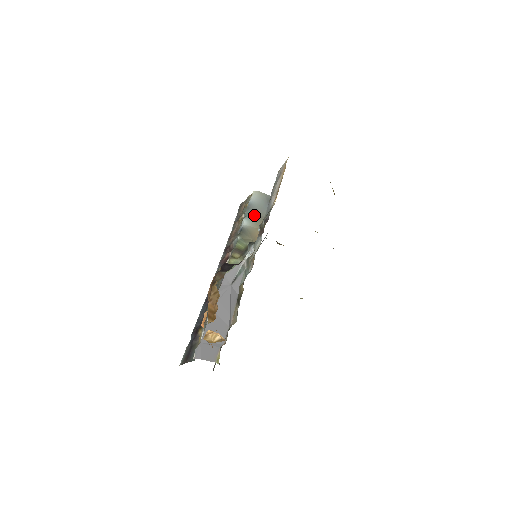
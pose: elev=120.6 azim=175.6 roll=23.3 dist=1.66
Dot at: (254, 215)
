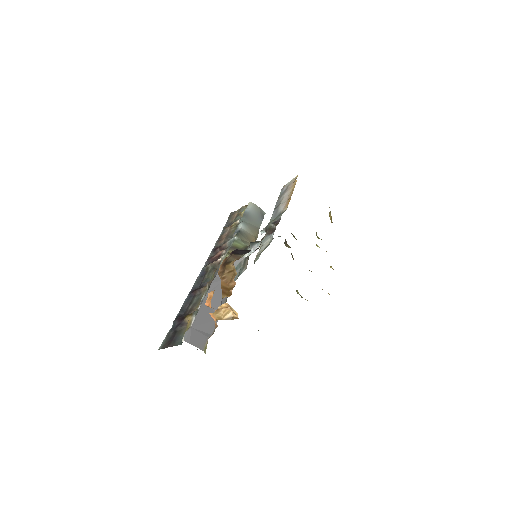
Dot at: (249, 223)
